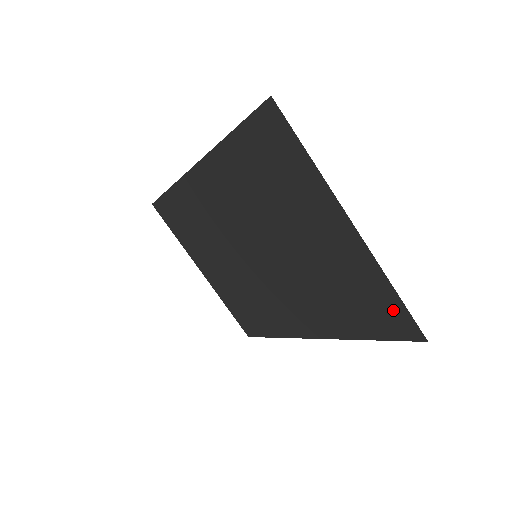
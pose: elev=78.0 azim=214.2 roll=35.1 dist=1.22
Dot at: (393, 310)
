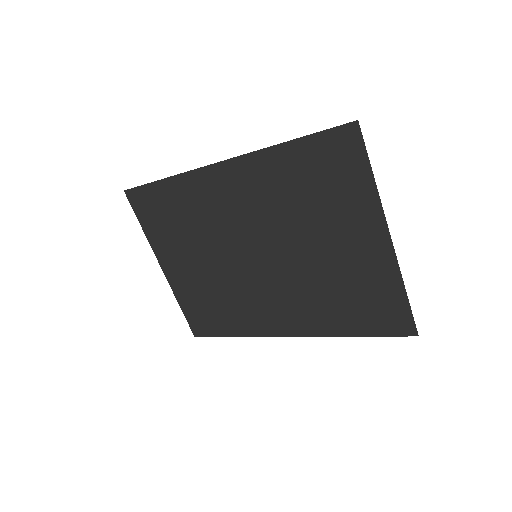
Dot at: (396, 310)
